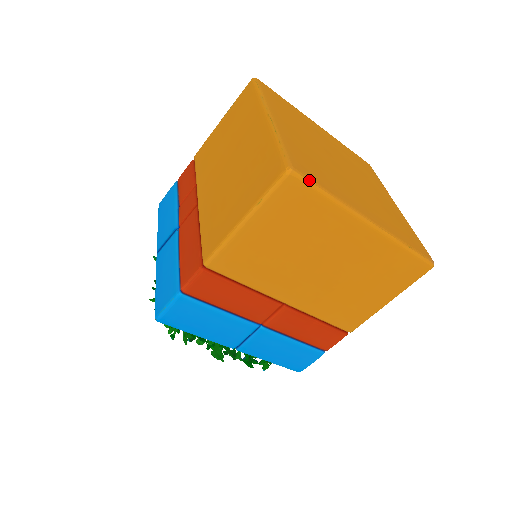
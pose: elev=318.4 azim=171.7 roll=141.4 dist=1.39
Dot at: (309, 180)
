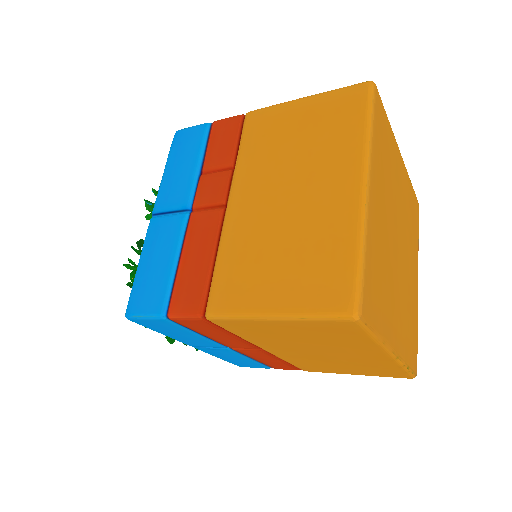
Dot at: (368, 326)
